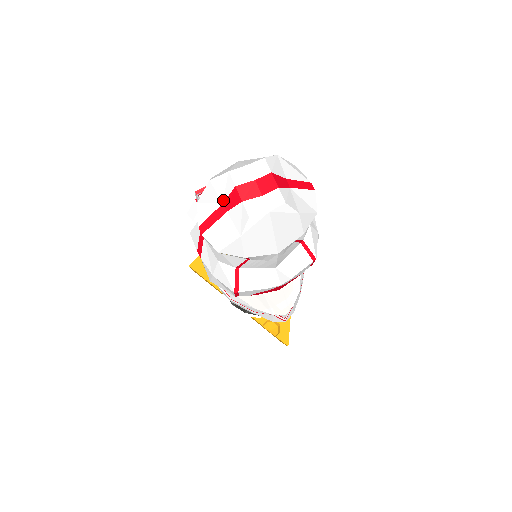
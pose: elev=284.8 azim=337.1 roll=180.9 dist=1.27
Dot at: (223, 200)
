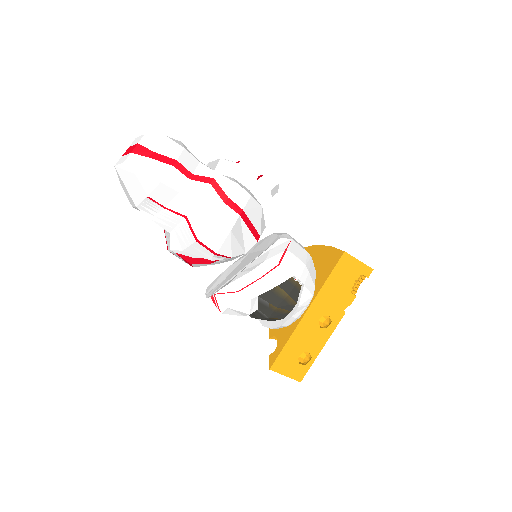
Dot at: occluded
